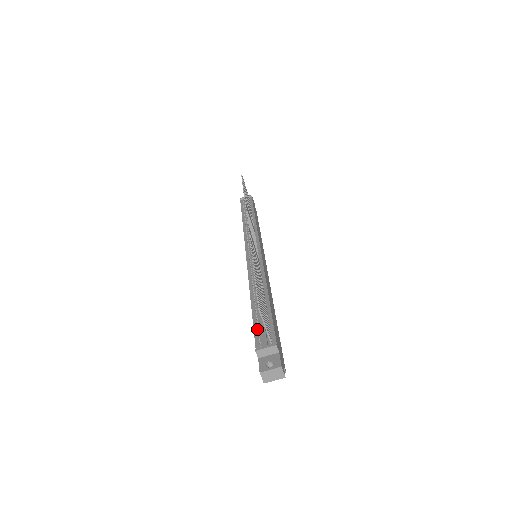
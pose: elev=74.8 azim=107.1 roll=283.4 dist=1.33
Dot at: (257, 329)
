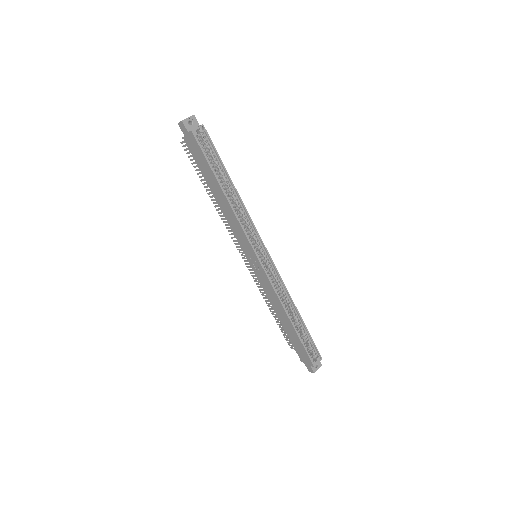
Dot at: (196, 159)
